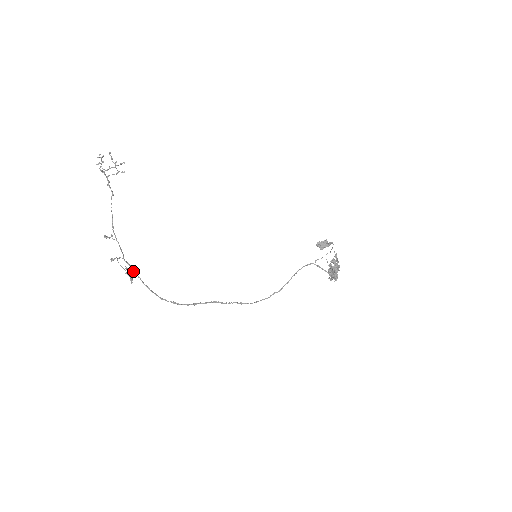
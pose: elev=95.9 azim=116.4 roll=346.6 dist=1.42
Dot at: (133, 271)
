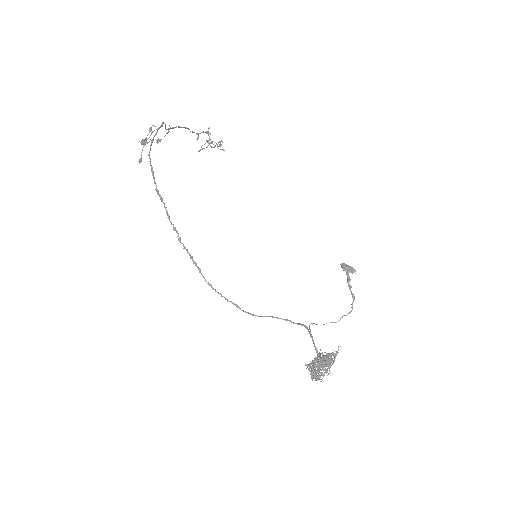
Dot at: (160, 126)
